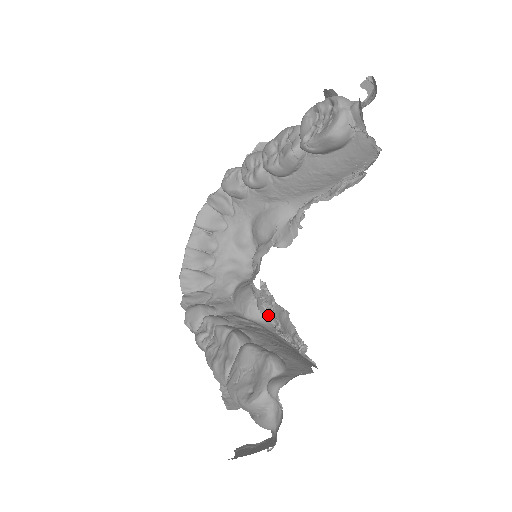
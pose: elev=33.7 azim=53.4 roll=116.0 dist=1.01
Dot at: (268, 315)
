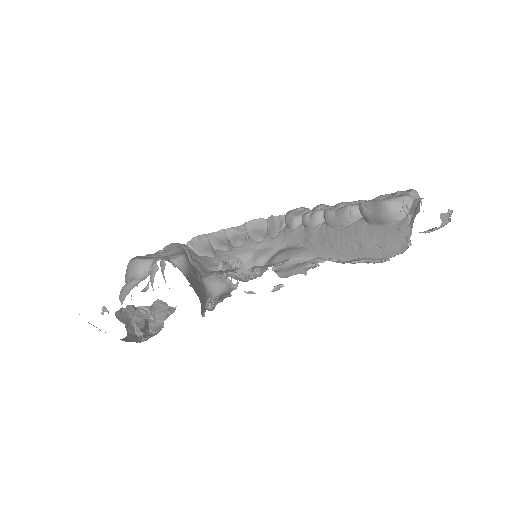
Dot at: (217, 292)
